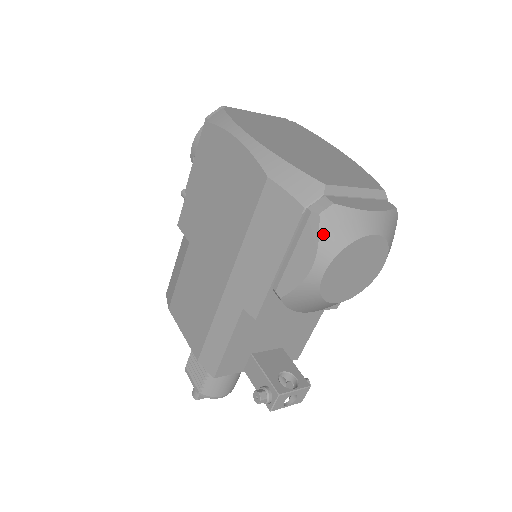
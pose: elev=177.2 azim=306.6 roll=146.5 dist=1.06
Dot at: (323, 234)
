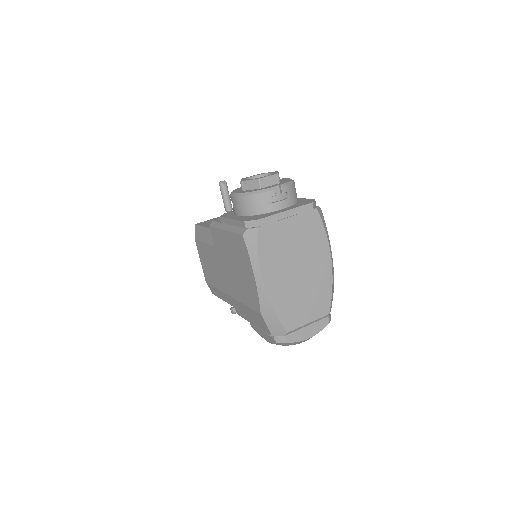
Dot at: (276, 344)
